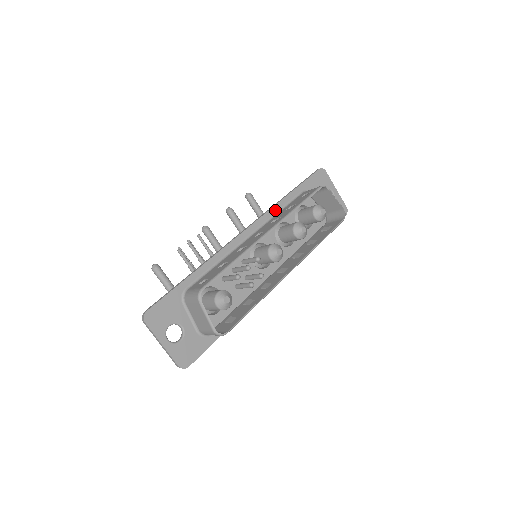
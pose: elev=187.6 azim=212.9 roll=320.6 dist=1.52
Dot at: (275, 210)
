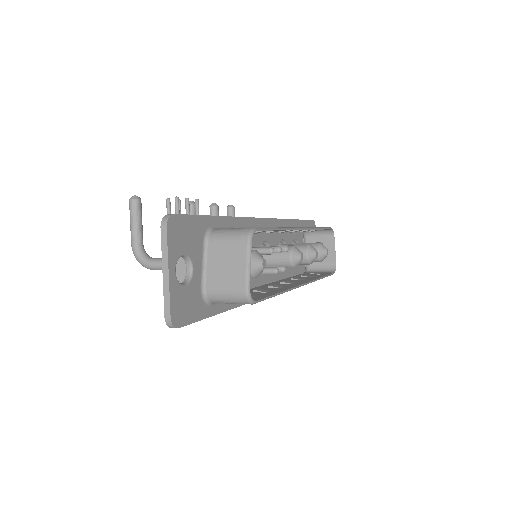
Dot at: (286, 223)
